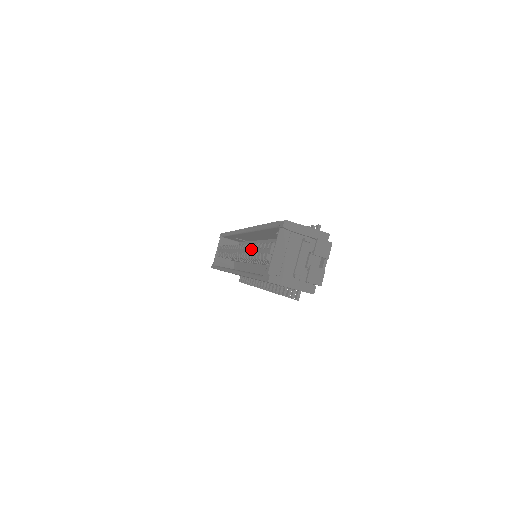
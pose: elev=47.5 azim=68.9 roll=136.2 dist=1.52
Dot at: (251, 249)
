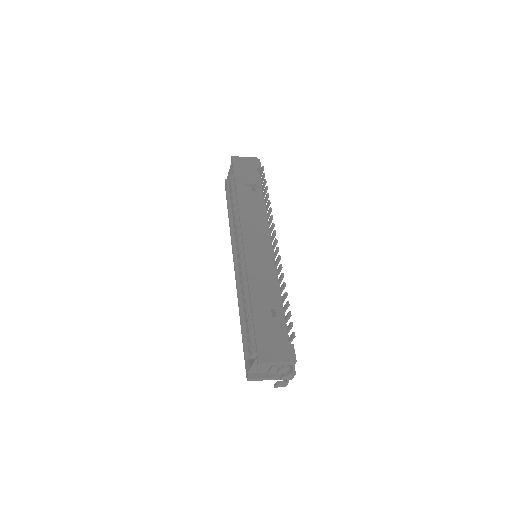
Dot at: (244, 301)
